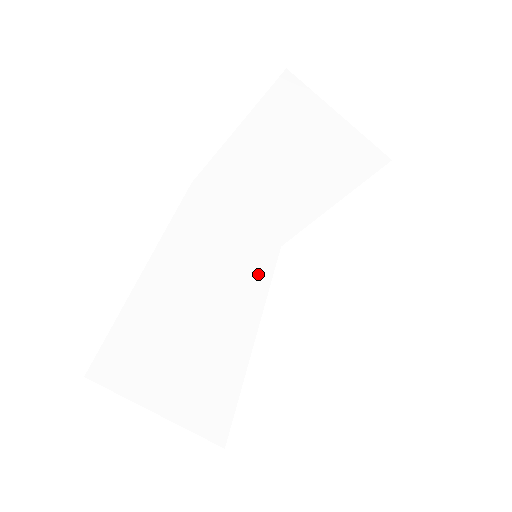
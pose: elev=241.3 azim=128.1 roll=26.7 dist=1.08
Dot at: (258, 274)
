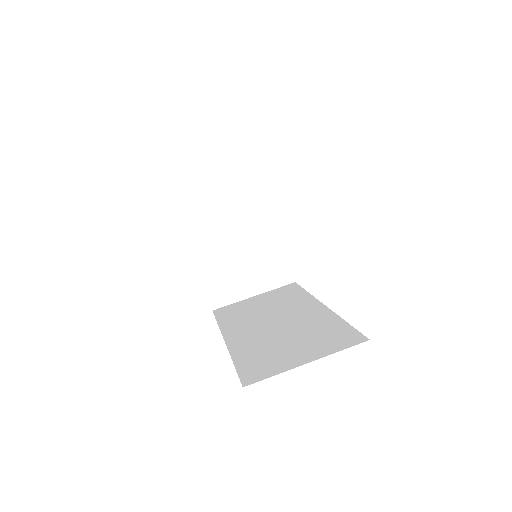
Dot at: (295, 296)
